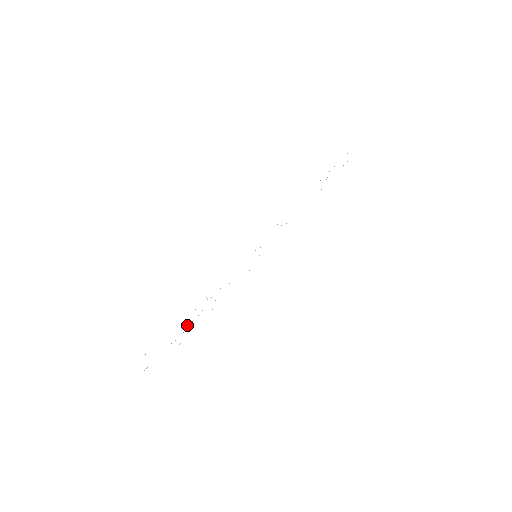
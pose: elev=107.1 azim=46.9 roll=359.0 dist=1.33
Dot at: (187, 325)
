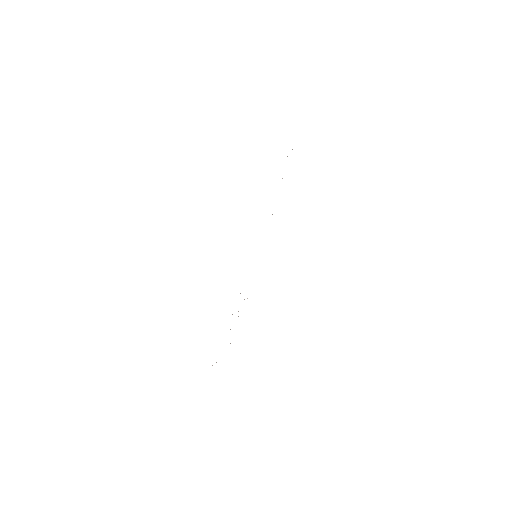
Dot at: occluded
